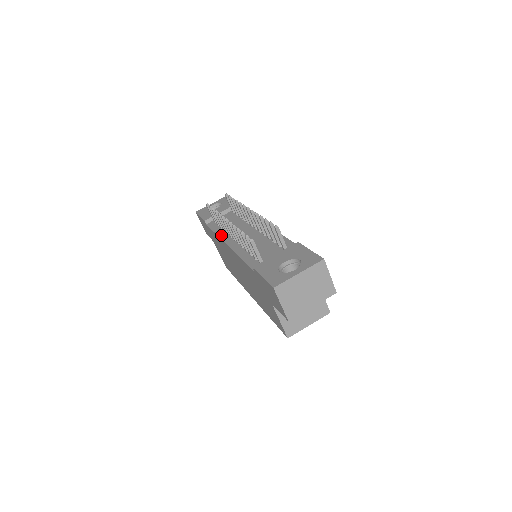
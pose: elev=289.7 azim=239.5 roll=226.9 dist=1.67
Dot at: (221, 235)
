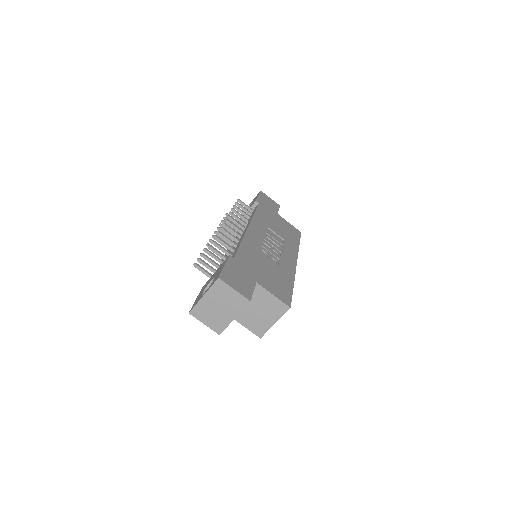
Dot at: occluded
